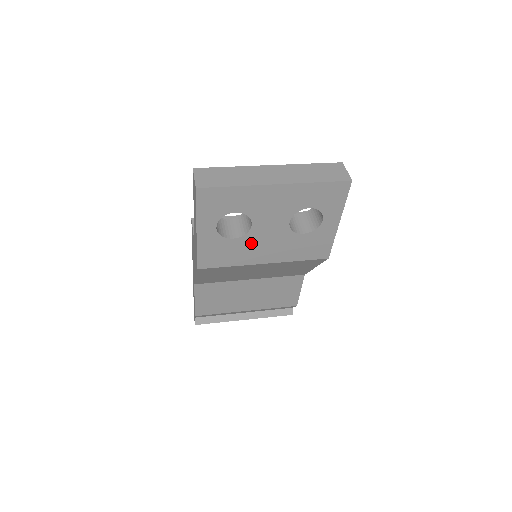
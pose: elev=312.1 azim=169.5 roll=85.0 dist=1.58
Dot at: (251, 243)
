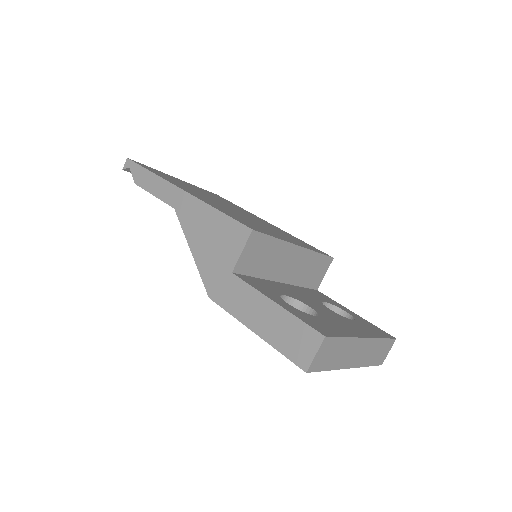
Dot at: occluded
